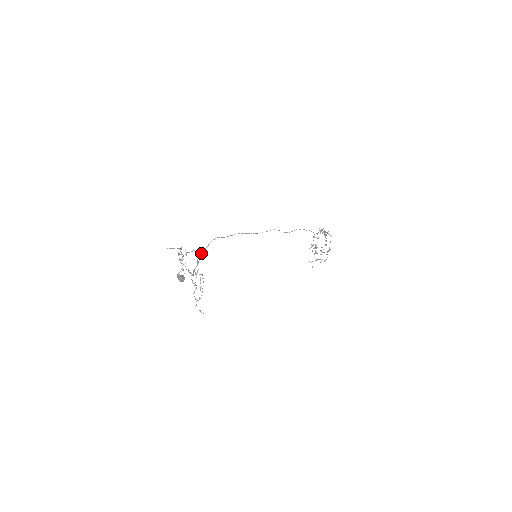
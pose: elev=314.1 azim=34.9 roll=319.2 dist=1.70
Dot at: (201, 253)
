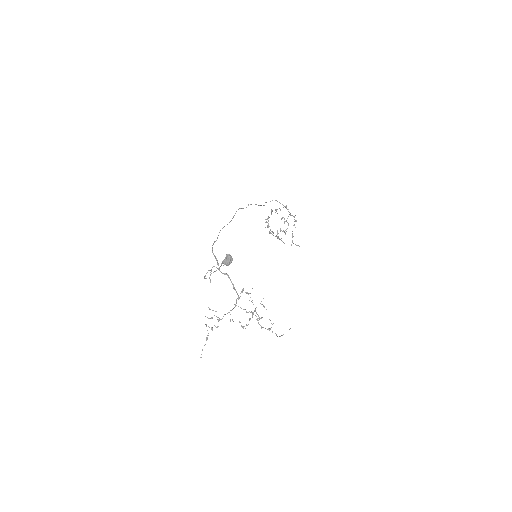
Dot at: occluded
